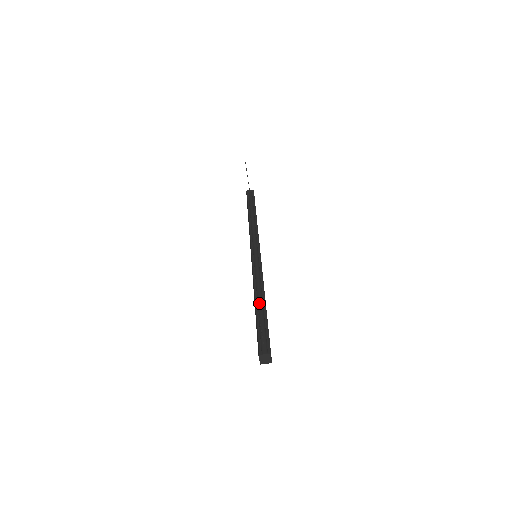
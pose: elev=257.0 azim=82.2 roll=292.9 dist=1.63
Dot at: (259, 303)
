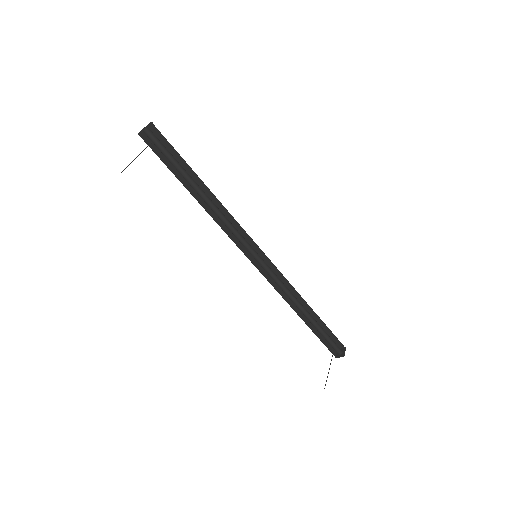
Dot at: (304, 315)
